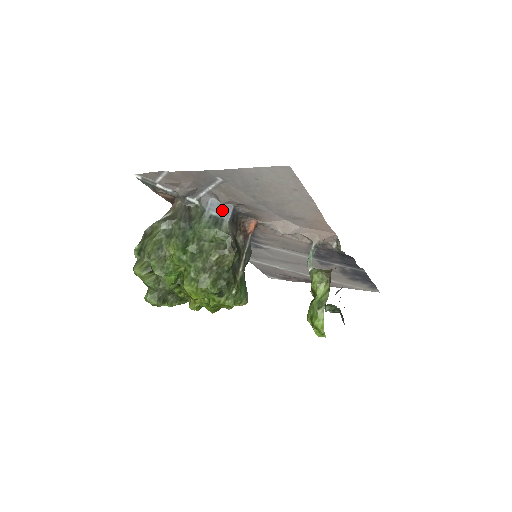
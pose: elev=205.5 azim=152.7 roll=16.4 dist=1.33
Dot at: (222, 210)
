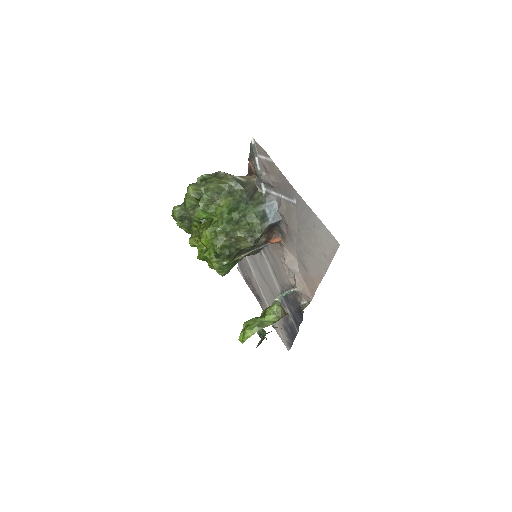
Dot at: (273, 215)
